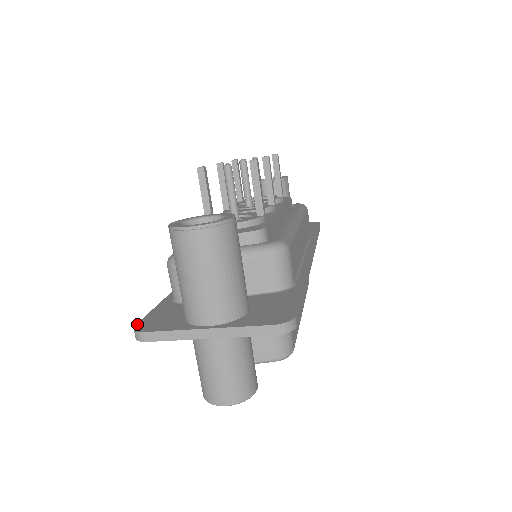
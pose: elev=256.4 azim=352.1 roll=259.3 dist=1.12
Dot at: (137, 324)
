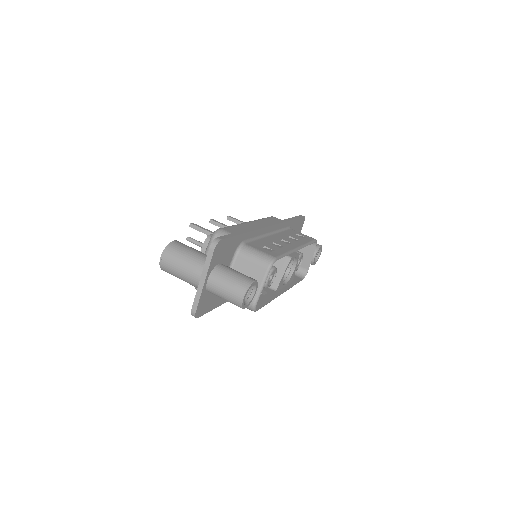
Dot at: occluded
